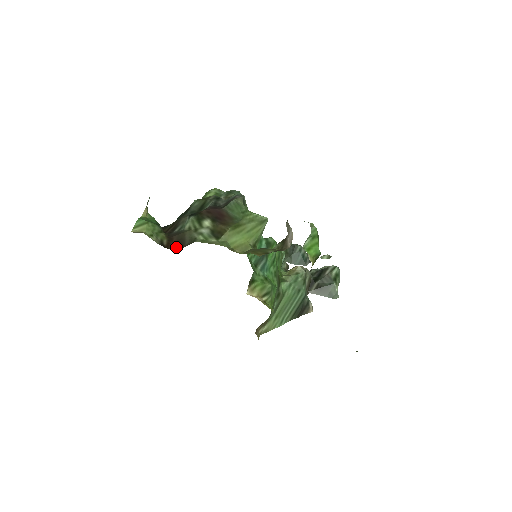
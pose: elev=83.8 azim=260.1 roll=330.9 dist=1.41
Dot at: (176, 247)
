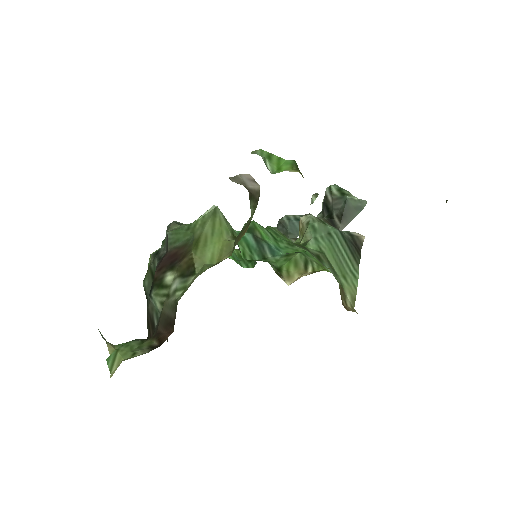
Dot at: (169, 332)
